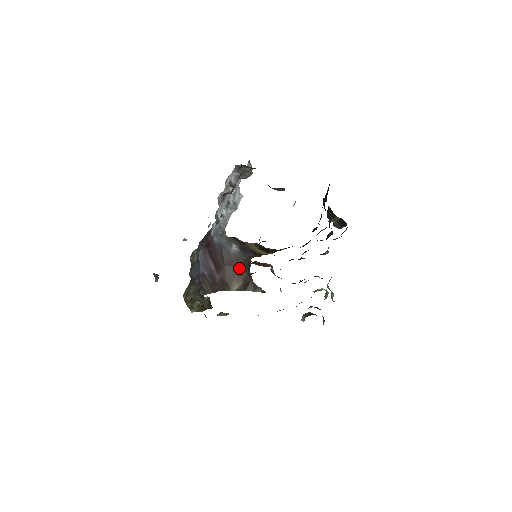
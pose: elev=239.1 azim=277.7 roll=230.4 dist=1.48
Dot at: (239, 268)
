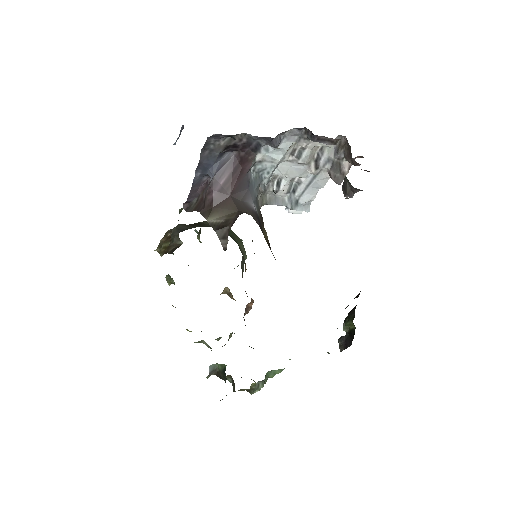
Dot at: (237, 210)
